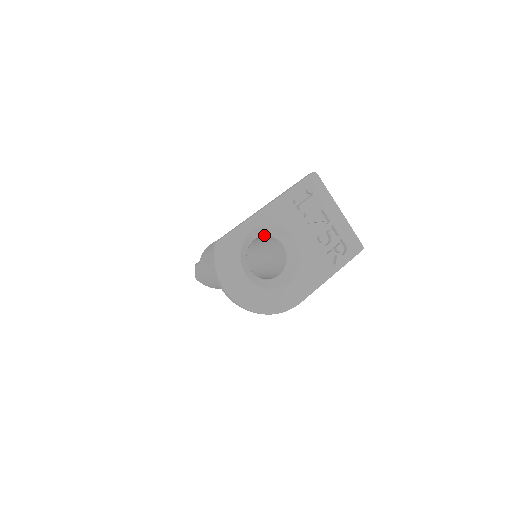
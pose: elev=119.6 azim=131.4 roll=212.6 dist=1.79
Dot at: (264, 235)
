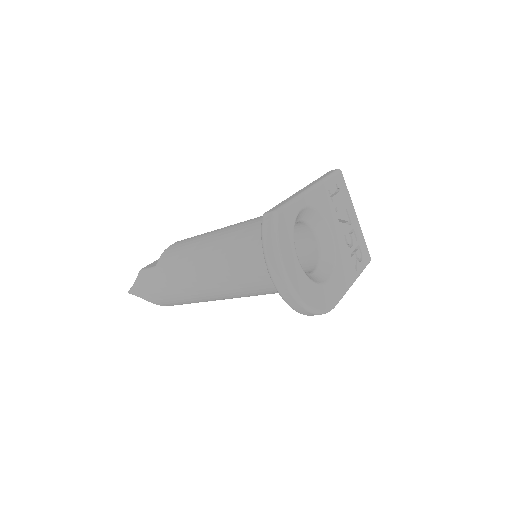
Dot at: (303, 221)
